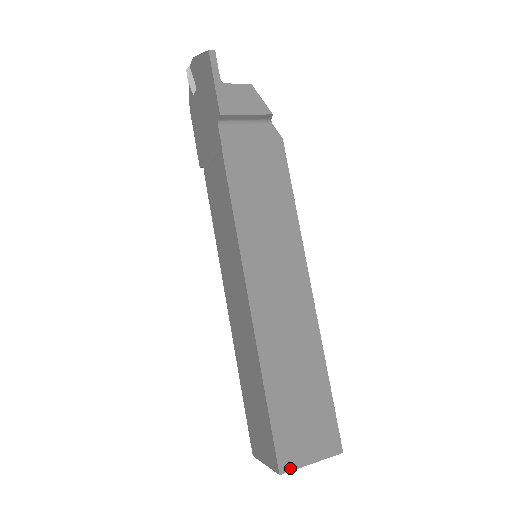
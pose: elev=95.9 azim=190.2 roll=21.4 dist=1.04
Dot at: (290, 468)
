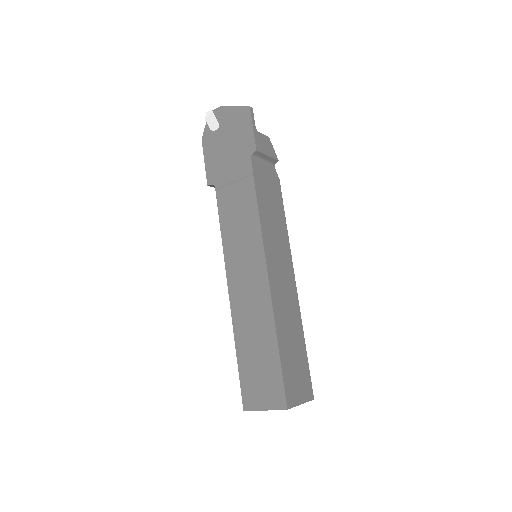
Dot at: (292, 405)
